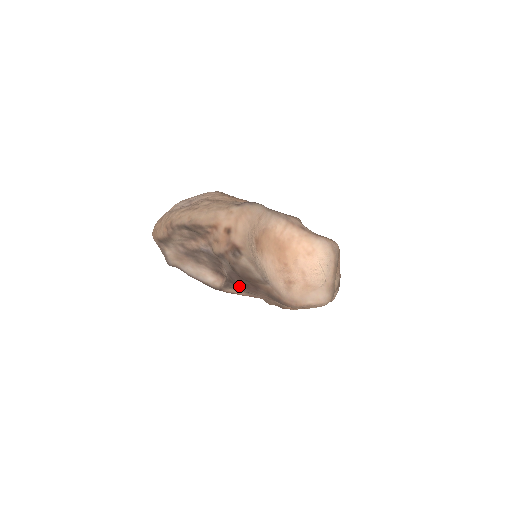
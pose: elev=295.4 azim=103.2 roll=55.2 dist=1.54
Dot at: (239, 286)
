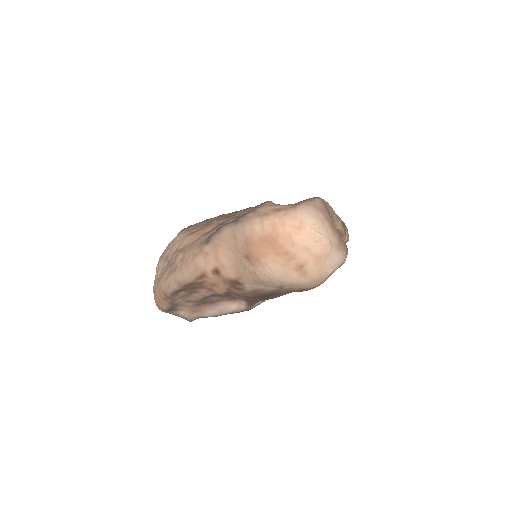
Dot at: occluded
